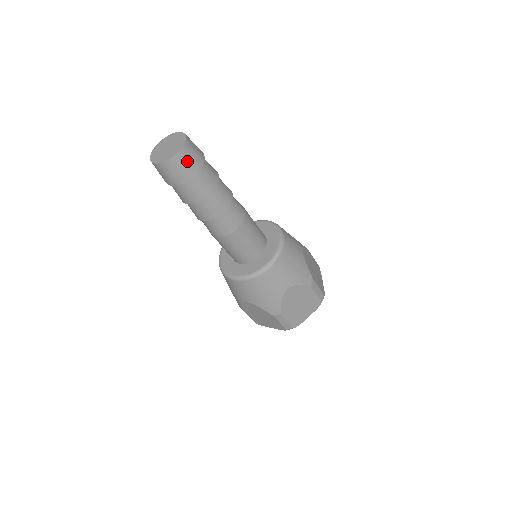
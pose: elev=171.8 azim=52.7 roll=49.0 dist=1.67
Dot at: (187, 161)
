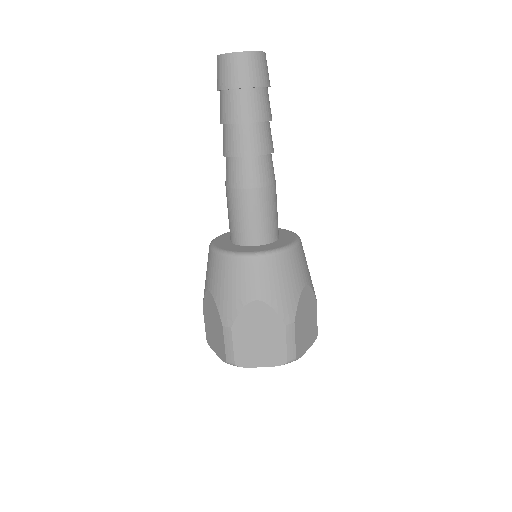
Dot at: (266, 67)
